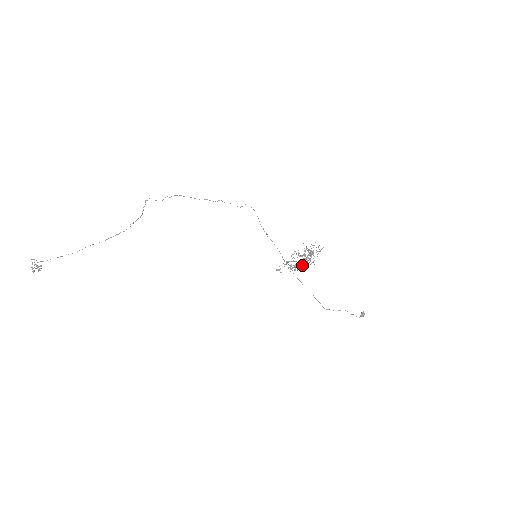
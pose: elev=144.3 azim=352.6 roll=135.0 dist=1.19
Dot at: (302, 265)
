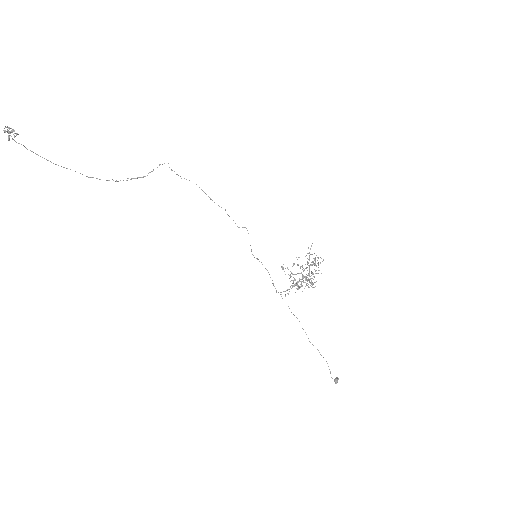
Dot at: (298, 285)
